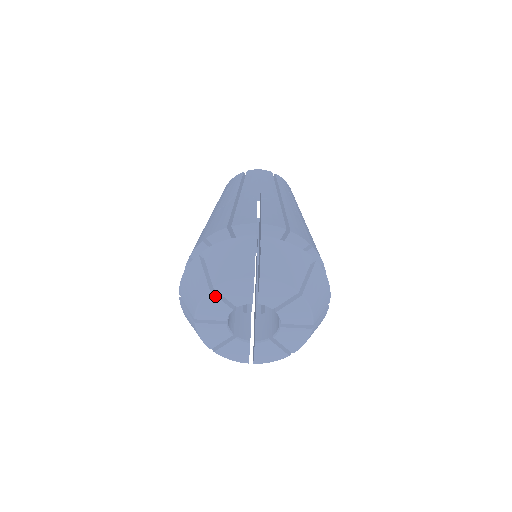
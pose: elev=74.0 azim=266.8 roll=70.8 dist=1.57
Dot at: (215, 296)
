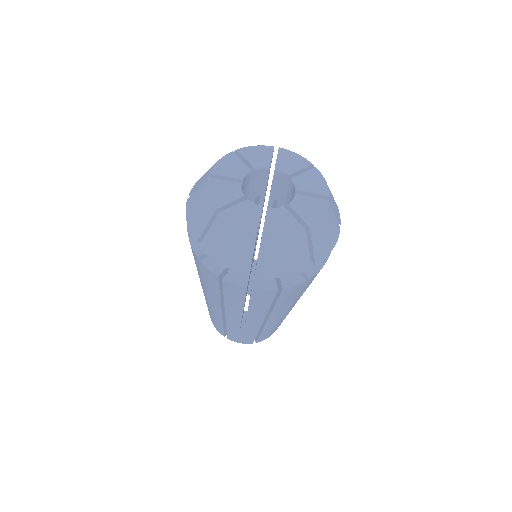
Dot at: (236, 156)
